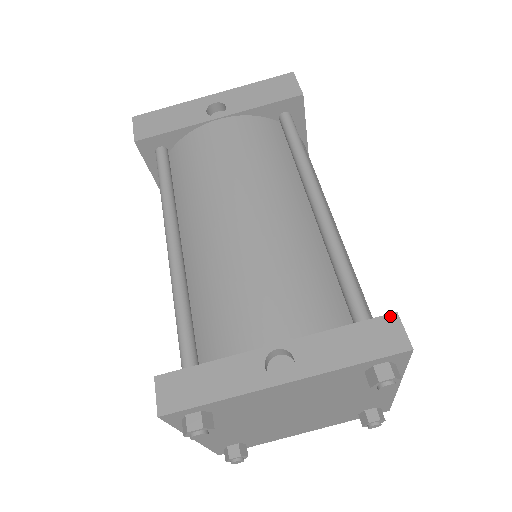
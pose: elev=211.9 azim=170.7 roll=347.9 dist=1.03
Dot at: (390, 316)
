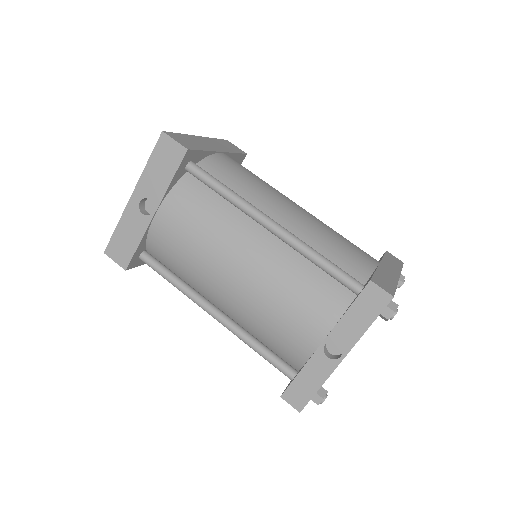
Dot at: (368, 286)
